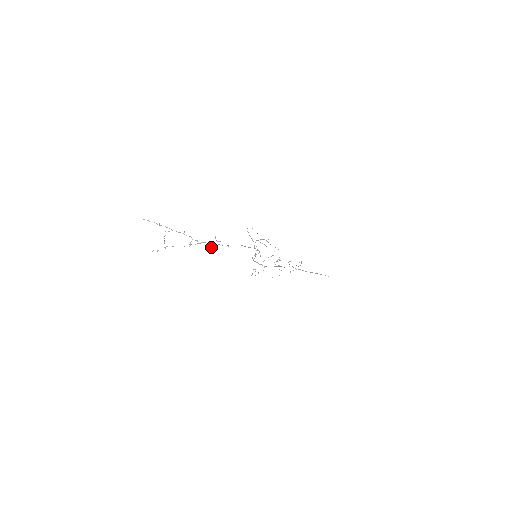
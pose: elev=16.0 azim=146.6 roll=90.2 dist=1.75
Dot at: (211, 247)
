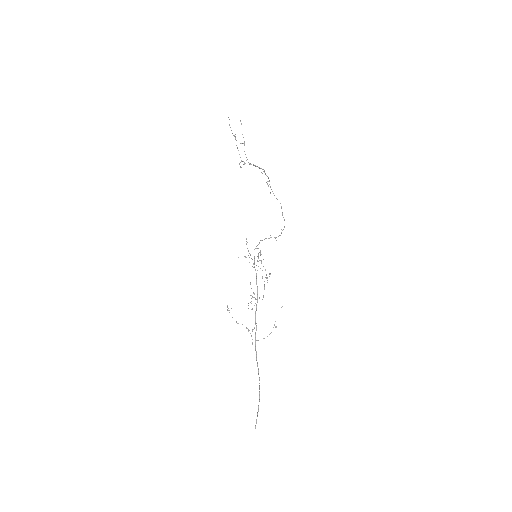
Dot at: occluded
